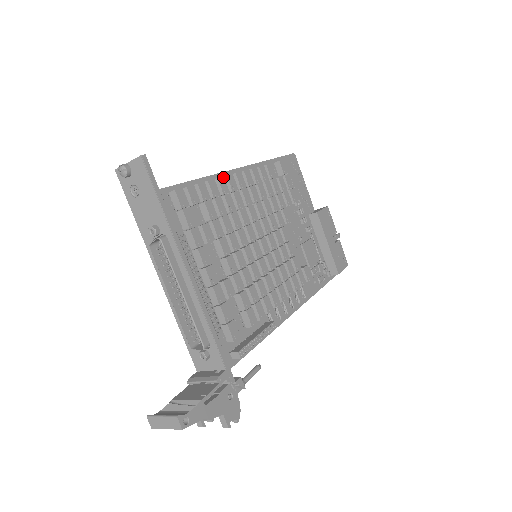
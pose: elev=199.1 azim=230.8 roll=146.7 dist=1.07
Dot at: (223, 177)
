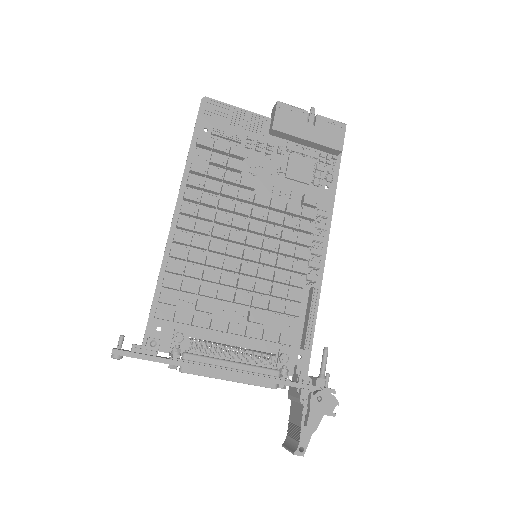
Dot at: (172, 247)
